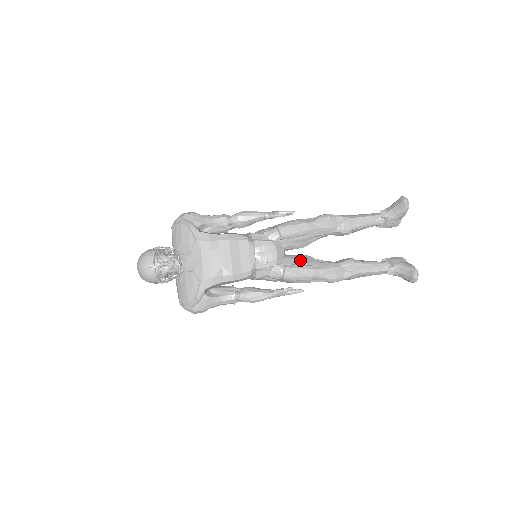
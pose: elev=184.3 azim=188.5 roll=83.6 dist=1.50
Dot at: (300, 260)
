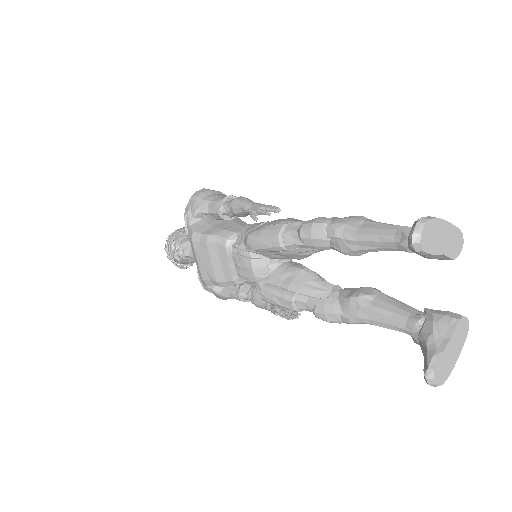
Dot at: (287, 280)
